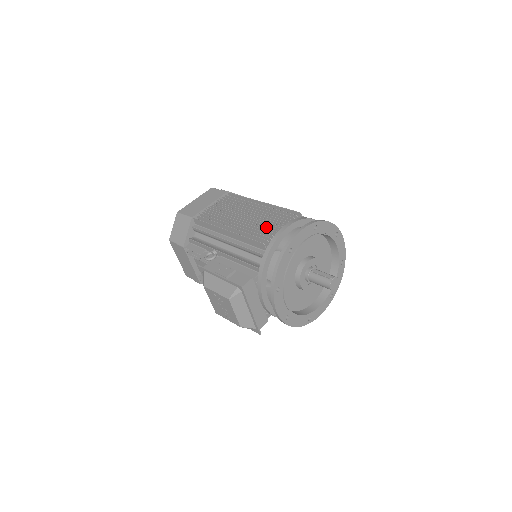
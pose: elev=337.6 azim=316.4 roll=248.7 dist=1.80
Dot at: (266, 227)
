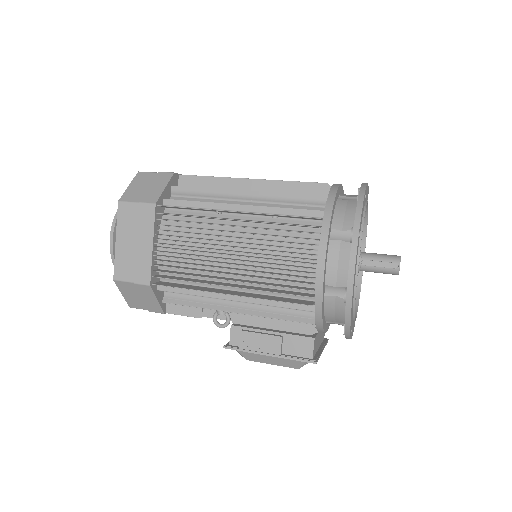
Dot at: (285, 266)
